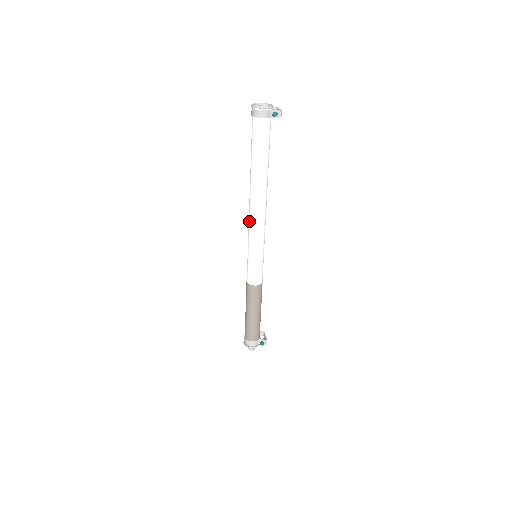
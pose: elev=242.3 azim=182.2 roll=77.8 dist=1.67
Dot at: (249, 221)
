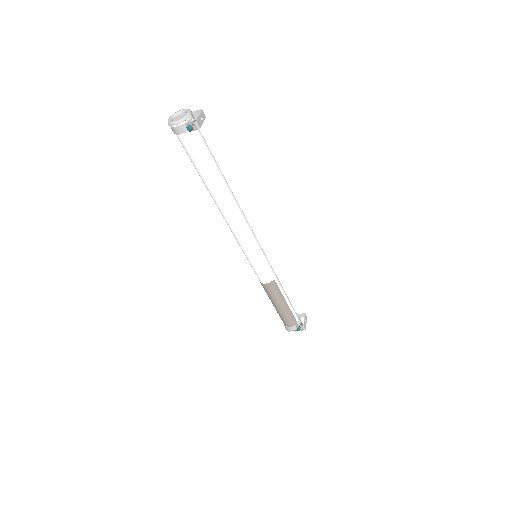
Dot at: occluded
